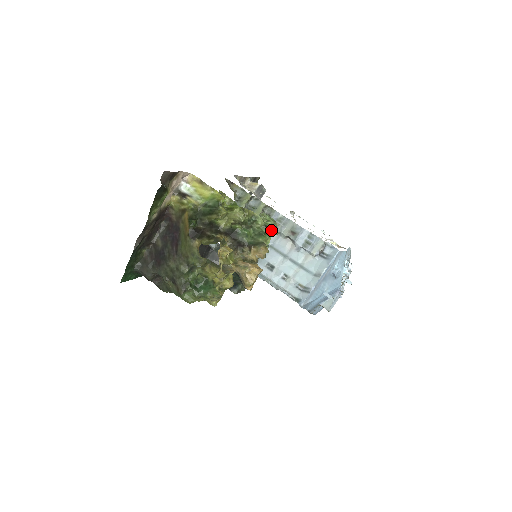
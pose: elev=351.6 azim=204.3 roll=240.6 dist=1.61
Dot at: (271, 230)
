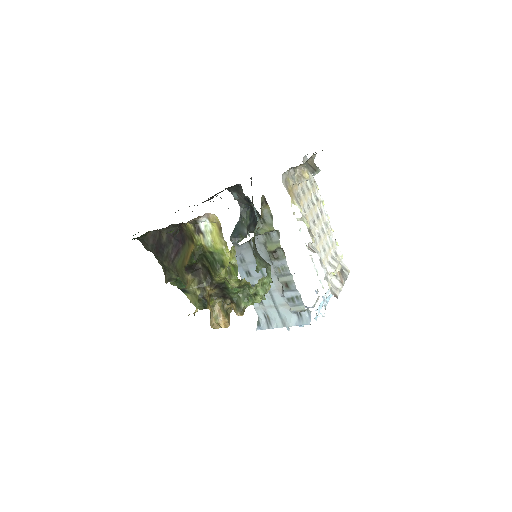
Dot at: (257, 300)
